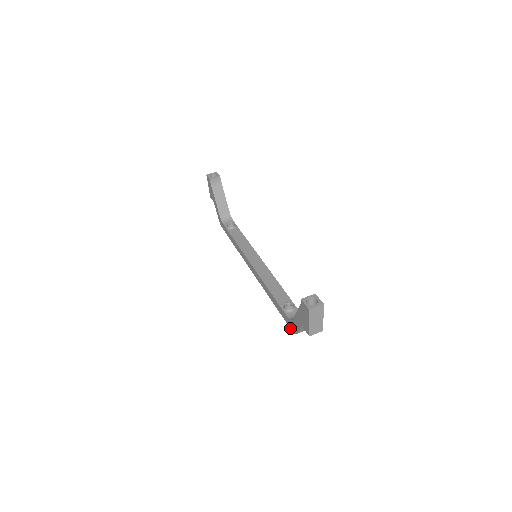
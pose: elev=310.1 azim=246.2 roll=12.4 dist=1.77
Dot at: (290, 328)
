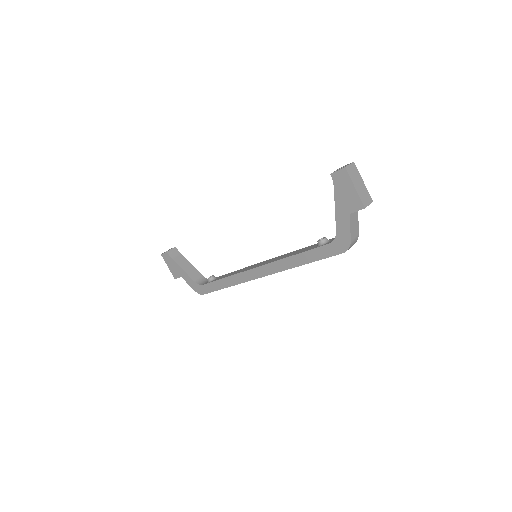
Dot at: (339, 253)
